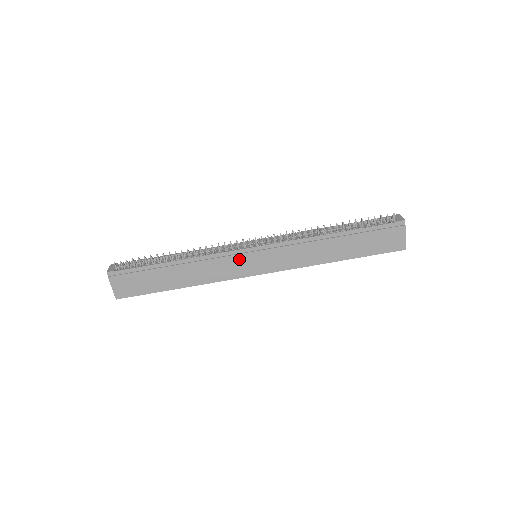
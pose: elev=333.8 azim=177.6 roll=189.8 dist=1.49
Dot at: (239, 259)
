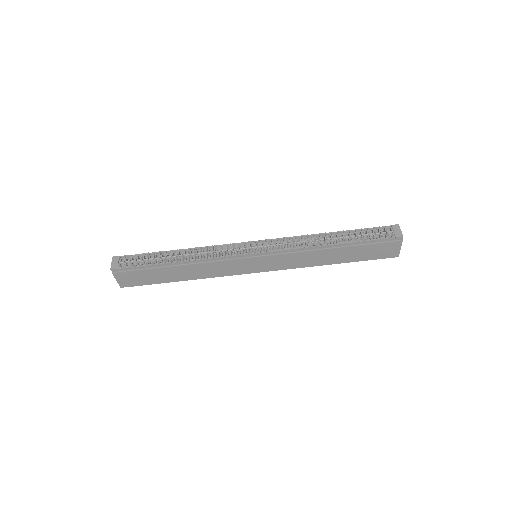
Dot at: (240, 262)
